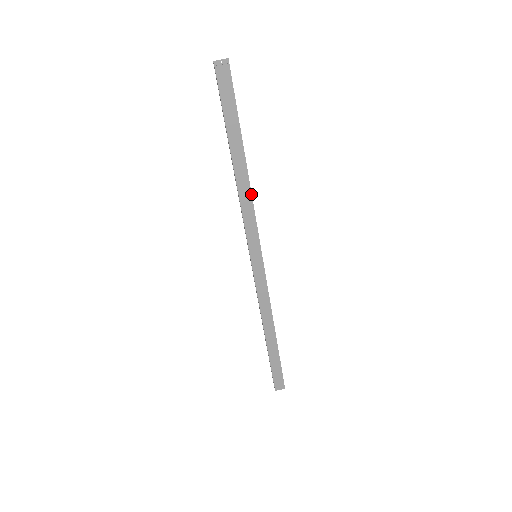
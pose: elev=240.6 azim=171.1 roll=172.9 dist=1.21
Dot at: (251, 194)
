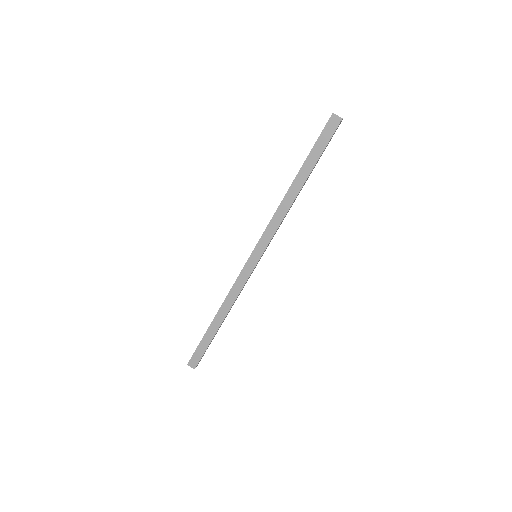
Dot at: (287, 212)
